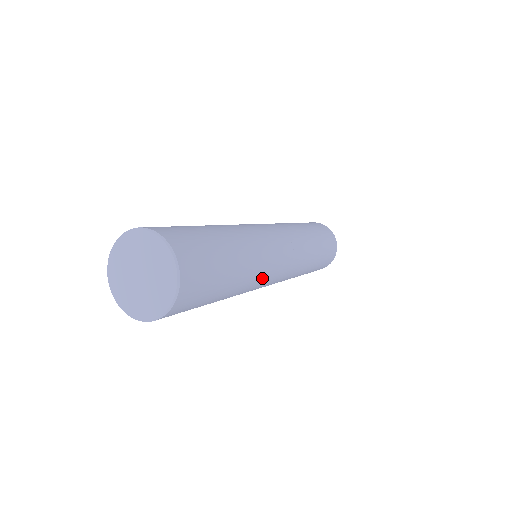
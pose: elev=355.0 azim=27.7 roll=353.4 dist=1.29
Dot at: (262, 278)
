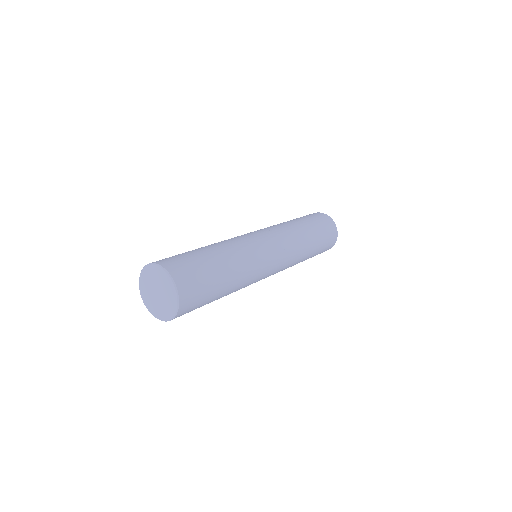
Dot at: occluded
